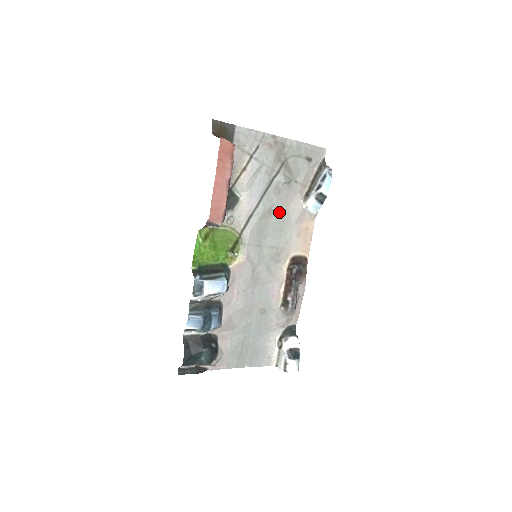
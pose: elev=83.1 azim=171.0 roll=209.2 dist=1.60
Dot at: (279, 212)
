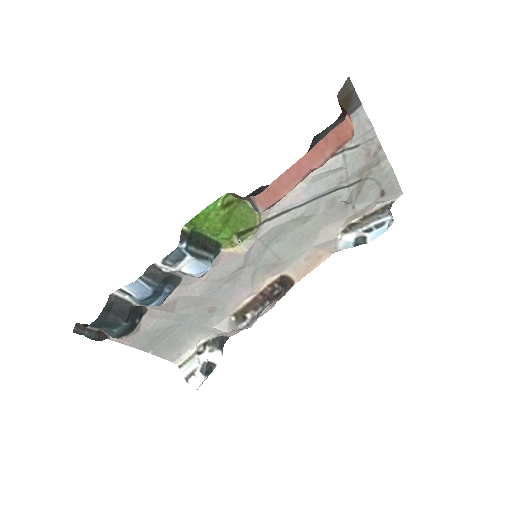
Dot at: (313, 225)
